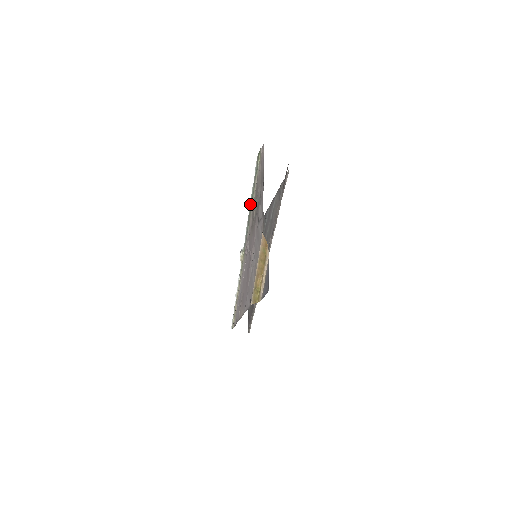
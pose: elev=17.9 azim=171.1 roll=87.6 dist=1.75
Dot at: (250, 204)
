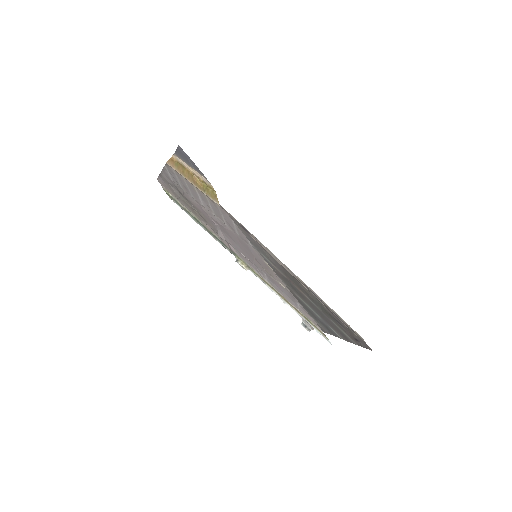
Dot at: (200, 225)
